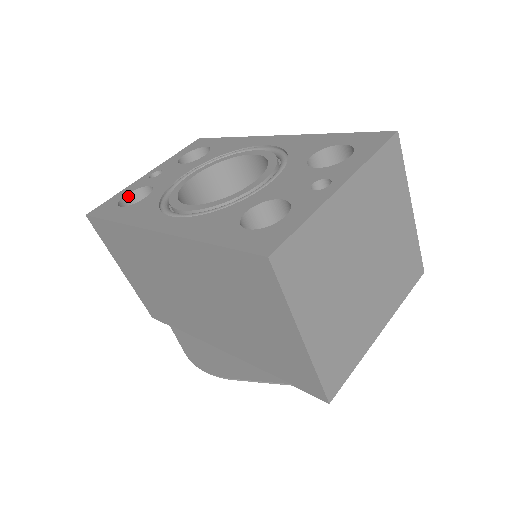
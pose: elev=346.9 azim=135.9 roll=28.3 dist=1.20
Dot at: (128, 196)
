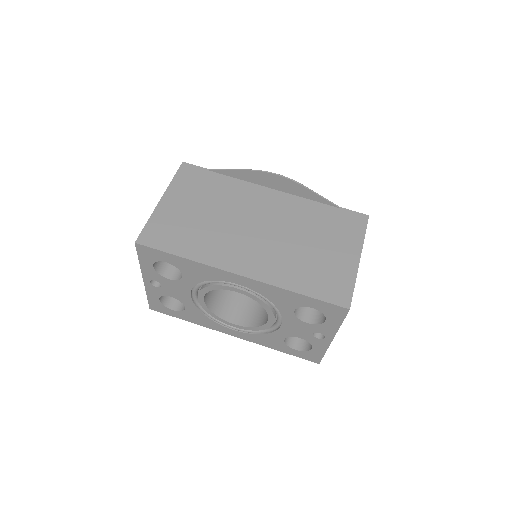
Dot at: (160, 298)
